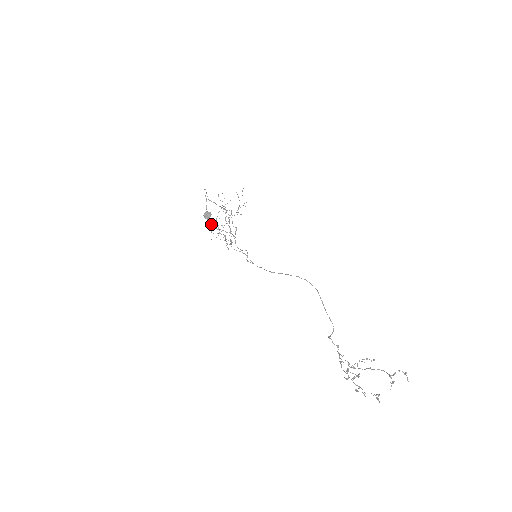
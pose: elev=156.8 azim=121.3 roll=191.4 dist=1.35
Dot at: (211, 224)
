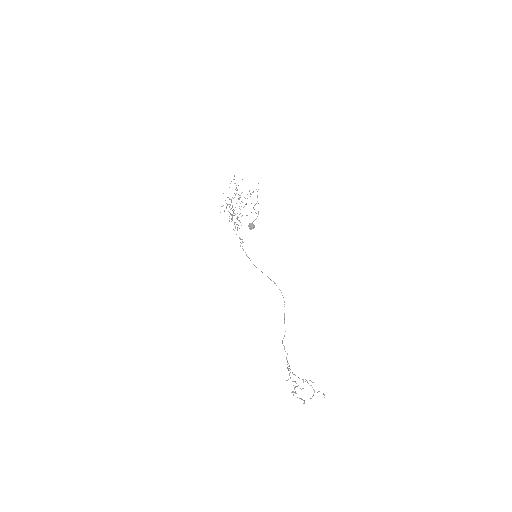
Dot at: occluded
